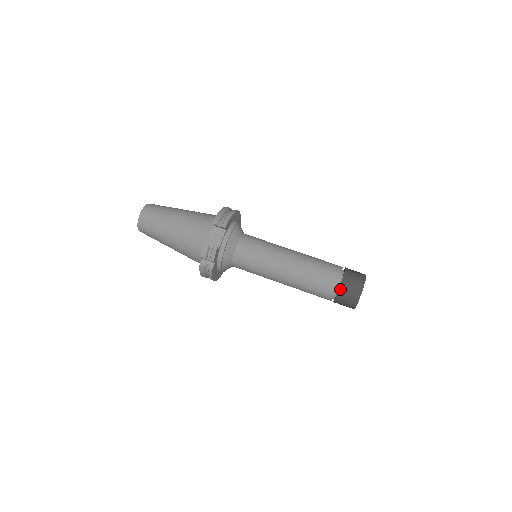
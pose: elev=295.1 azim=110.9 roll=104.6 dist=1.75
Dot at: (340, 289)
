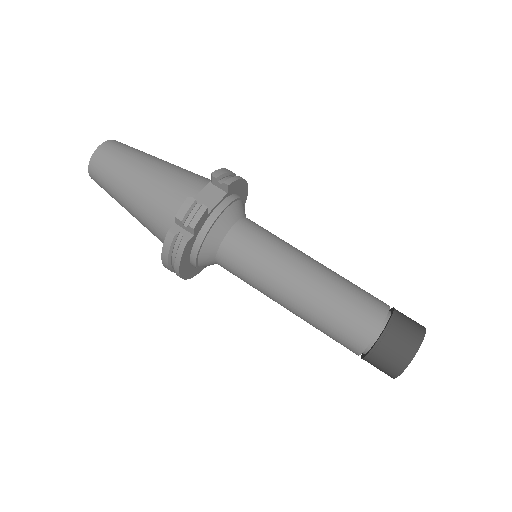
Dot at: (385, 332)
